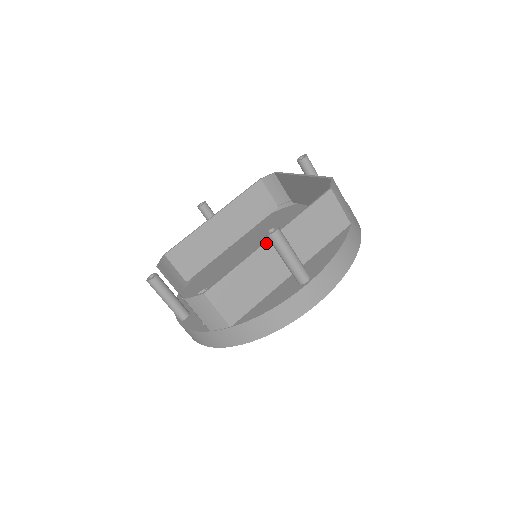
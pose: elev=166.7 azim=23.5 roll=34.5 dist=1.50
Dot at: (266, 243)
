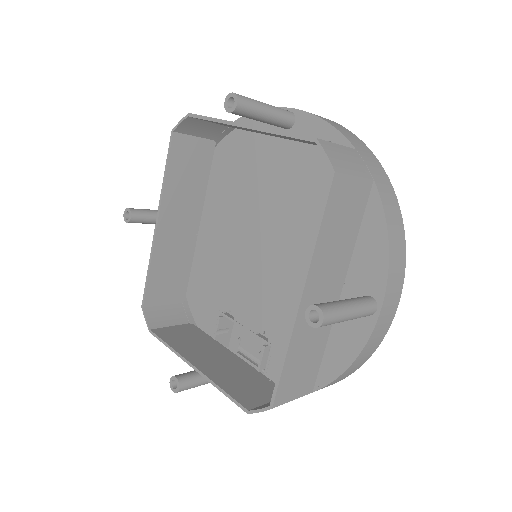
Dot at: (300, 306)
